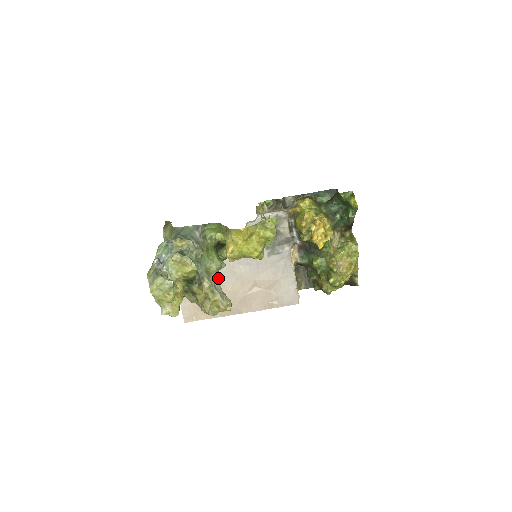
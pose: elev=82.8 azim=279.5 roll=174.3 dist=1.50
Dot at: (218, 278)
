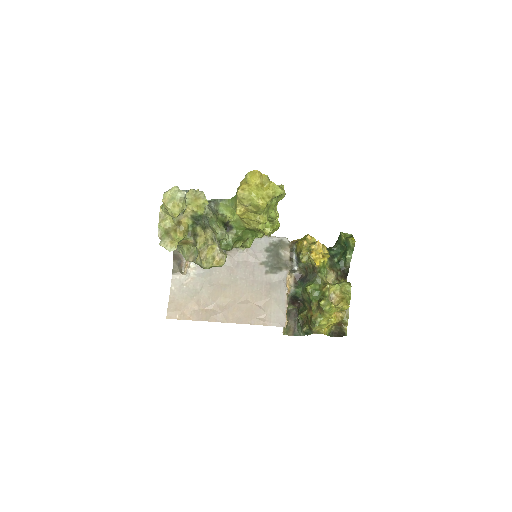
Dot at: (219, 243)
